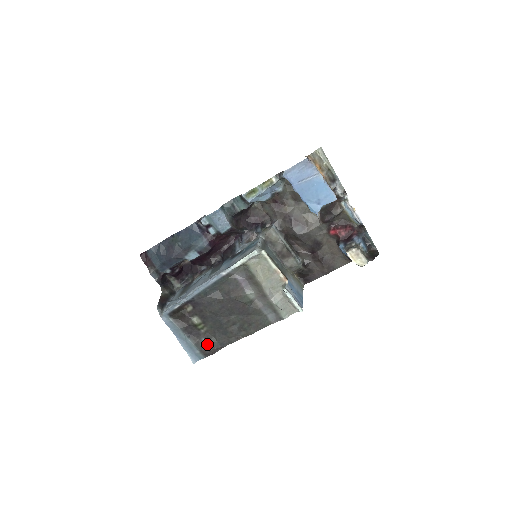
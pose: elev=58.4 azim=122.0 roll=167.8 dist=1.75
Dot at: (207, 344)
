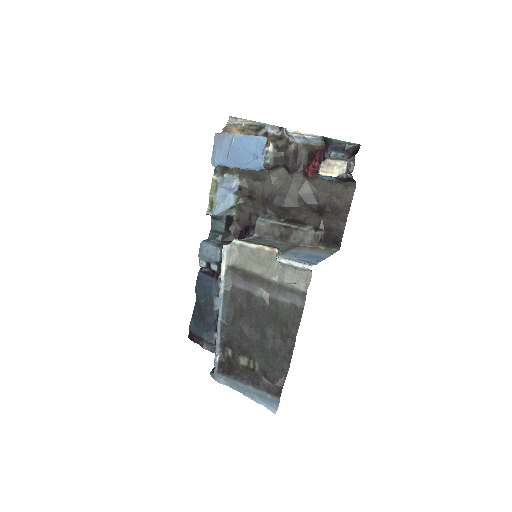
Dot at: (268, 380)
